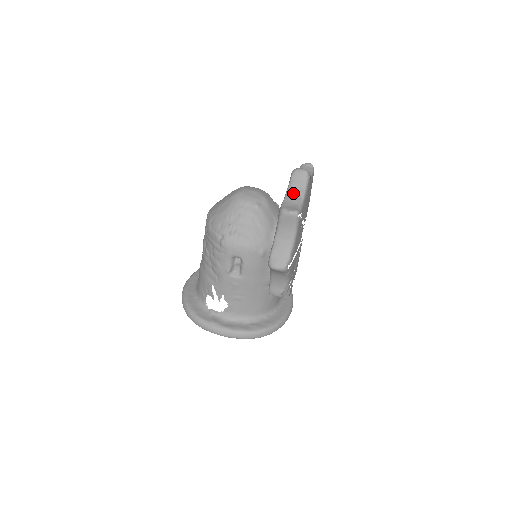
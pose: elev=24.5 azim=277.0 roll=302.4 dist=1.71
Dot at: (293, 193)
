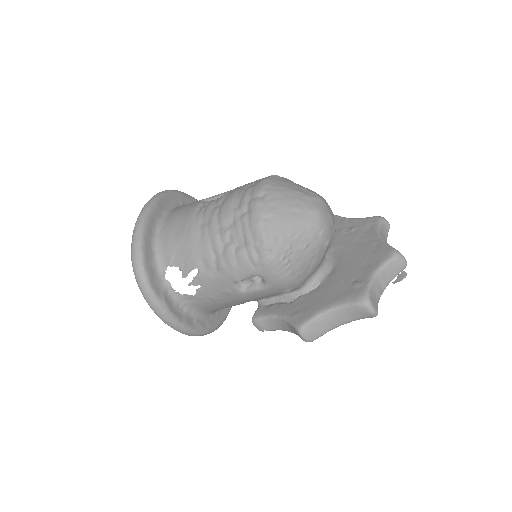
Dot at: (381, 280)
